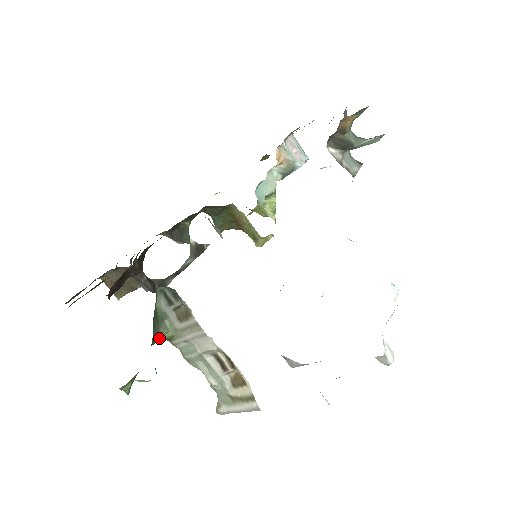
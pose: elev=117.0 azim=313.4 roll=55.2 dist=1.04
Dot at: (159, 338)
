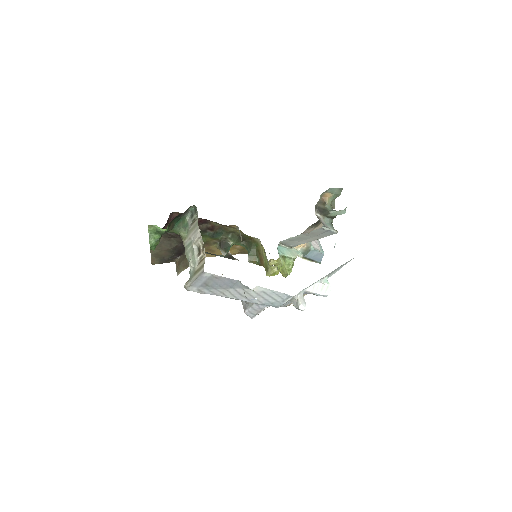
Dot at: (179, 230)
